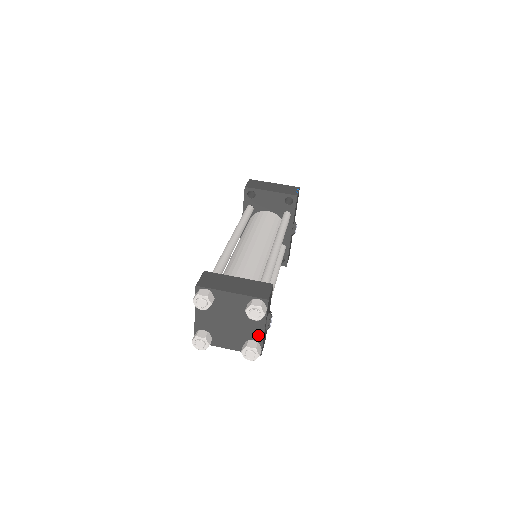
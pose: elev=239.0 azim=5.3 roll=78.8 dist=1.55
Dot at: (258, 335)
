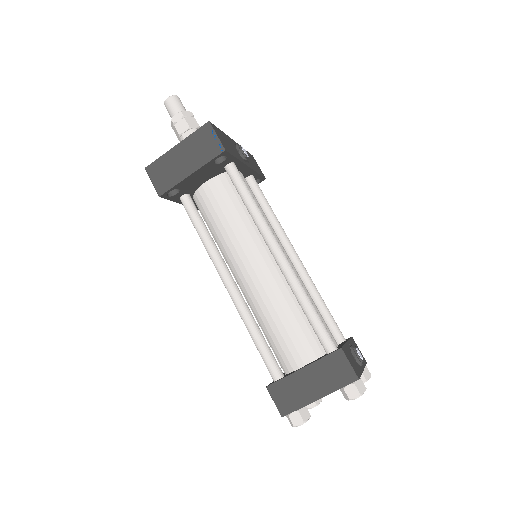
Dot at: occluded
